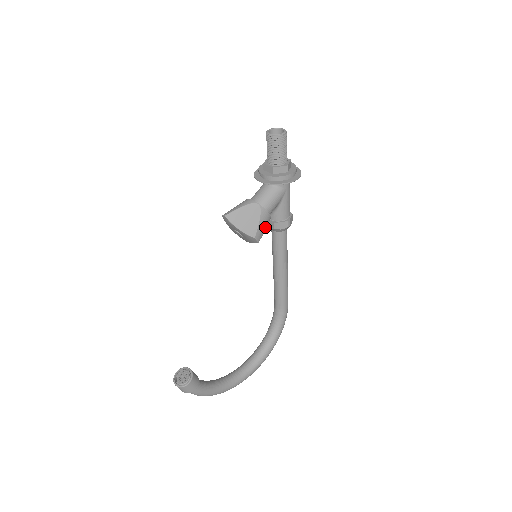
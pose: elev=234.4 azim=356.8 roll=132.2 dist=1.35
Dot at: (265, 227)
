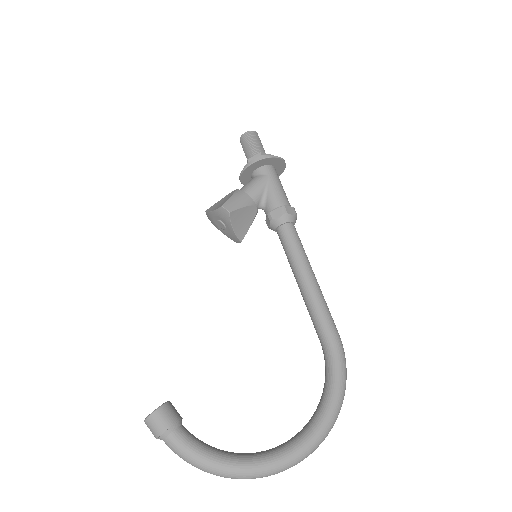
Dot at: (241, 204)
